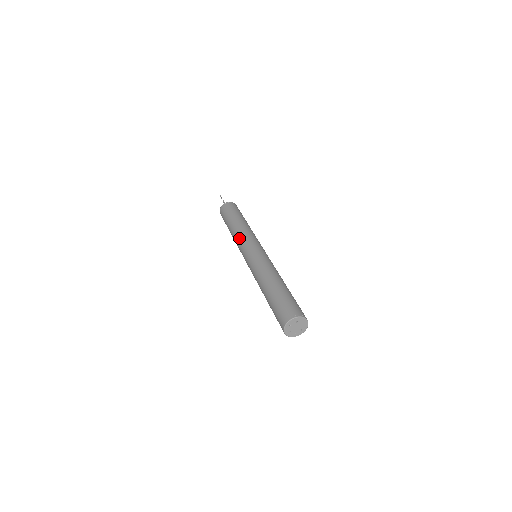
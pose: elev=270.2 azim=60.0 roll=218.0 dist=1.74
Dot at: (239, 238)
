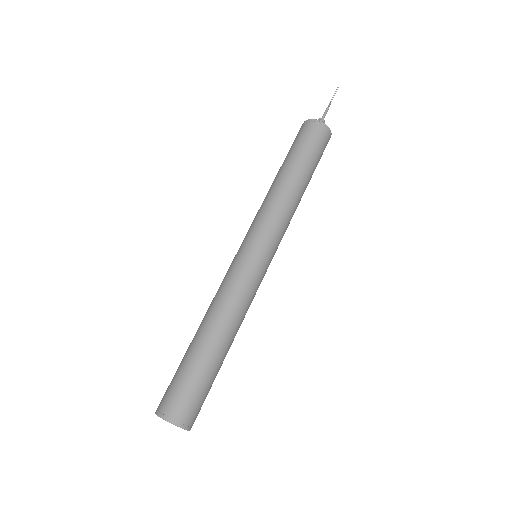
Dot at: (269, 210)
